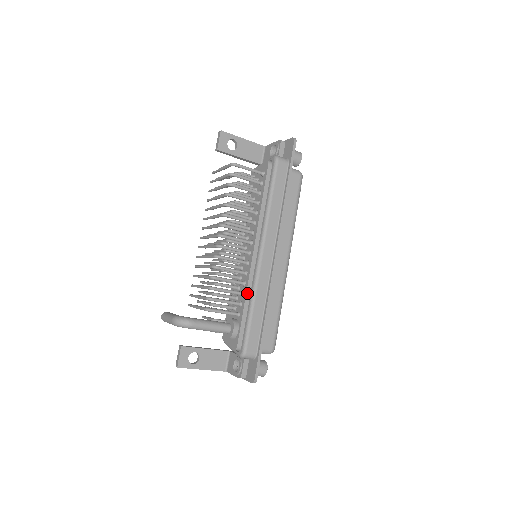
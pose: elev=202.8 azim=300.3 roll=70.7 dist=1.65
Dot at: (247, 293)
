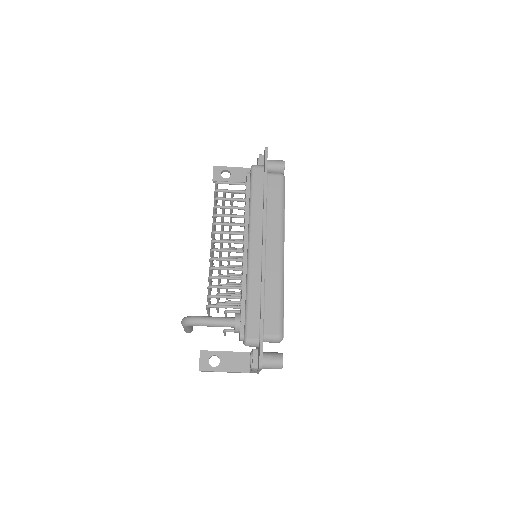
Dot at: (243, 285)
